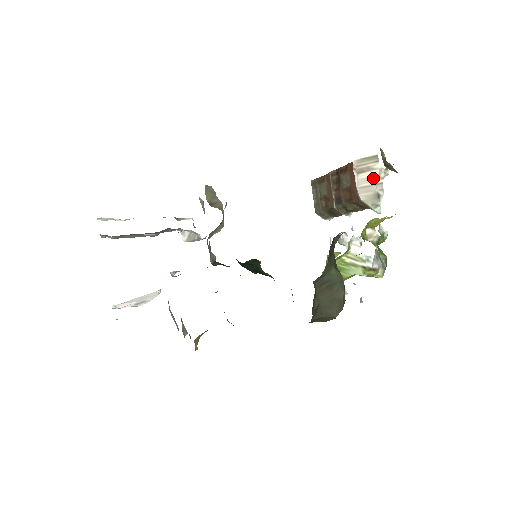
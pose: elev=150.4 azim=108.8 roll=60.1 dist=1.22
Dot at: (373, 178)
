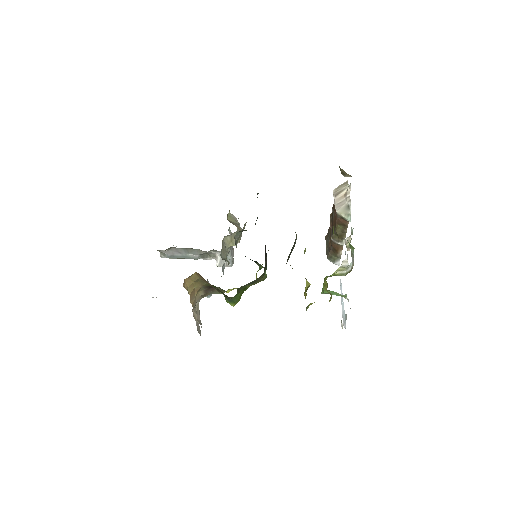
Dot at: (344, 195)
